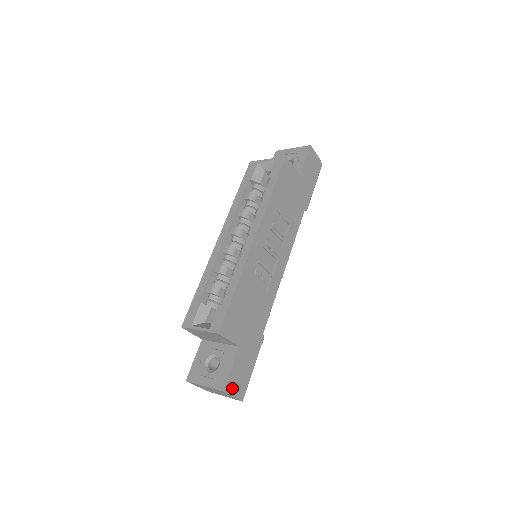
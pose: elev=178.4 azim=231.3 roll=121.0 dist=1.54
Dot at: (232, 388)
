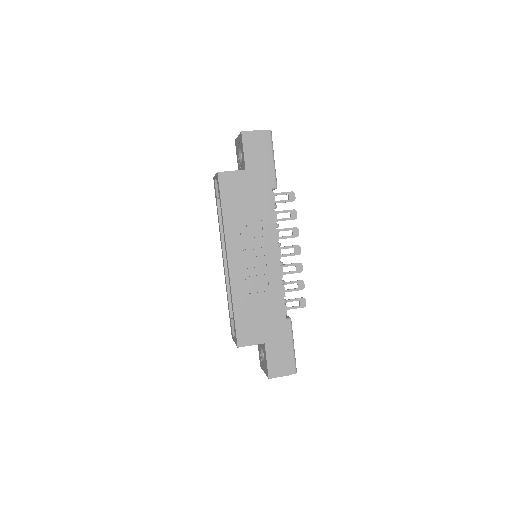
Dot at: (277, 372)
